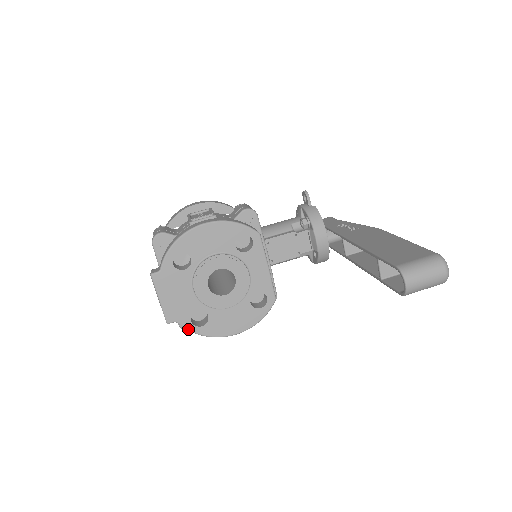
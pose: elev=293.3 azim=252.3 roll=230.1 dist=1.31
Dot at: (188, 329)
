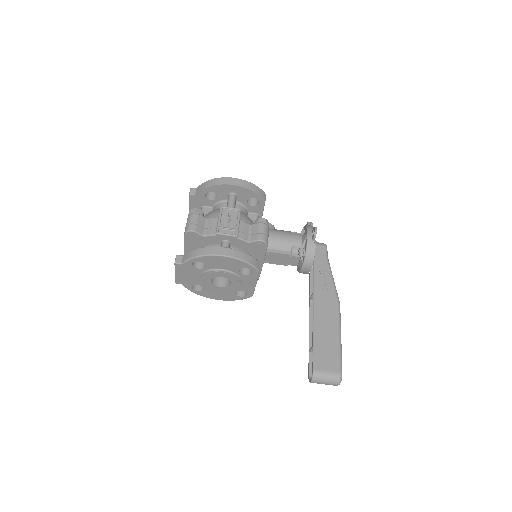
Dot at: (188, 289)
